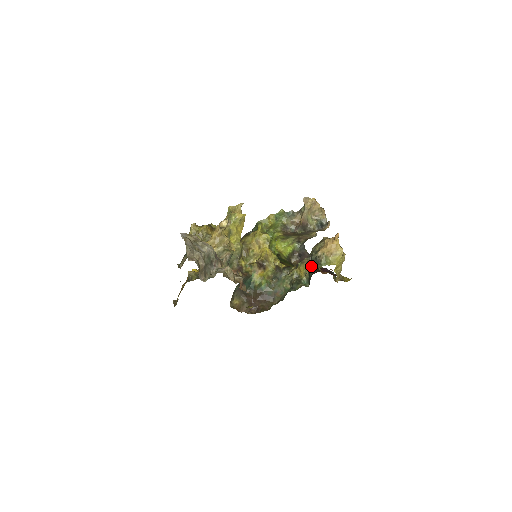
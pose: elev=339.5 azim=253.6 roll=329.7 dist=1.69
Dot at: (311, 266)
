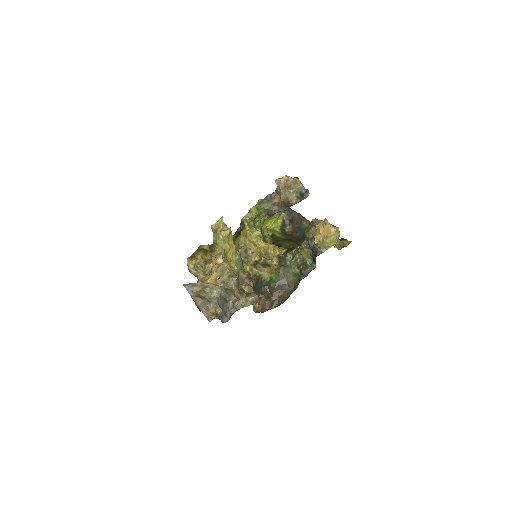
Dot at: occluded
